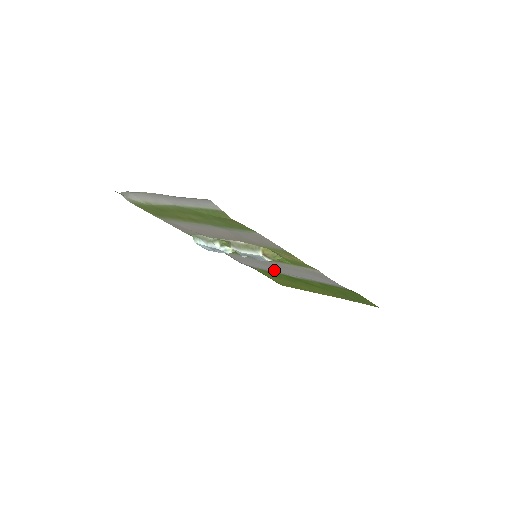
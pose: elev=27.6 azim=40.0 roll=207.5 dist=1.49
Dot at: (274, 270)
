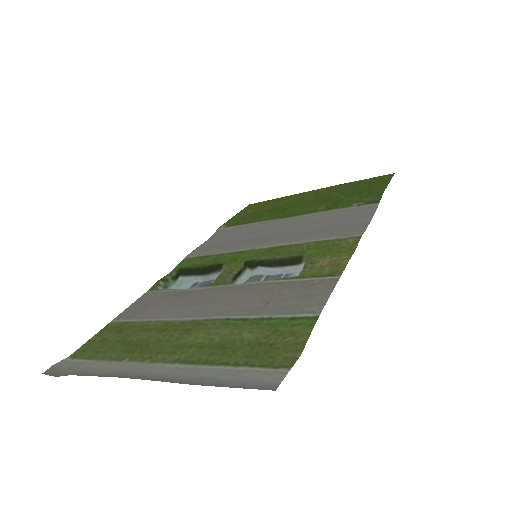
Dot at: (262, 228)
